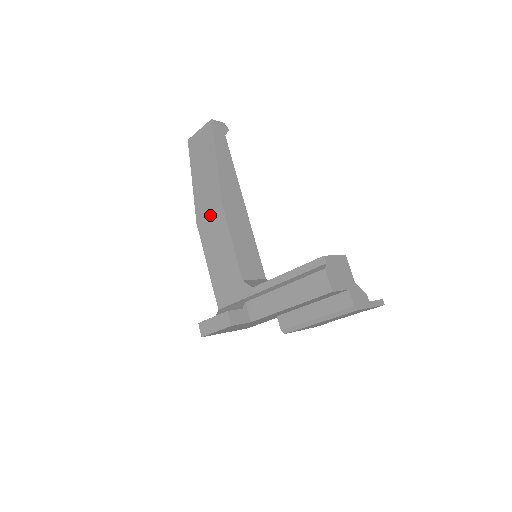
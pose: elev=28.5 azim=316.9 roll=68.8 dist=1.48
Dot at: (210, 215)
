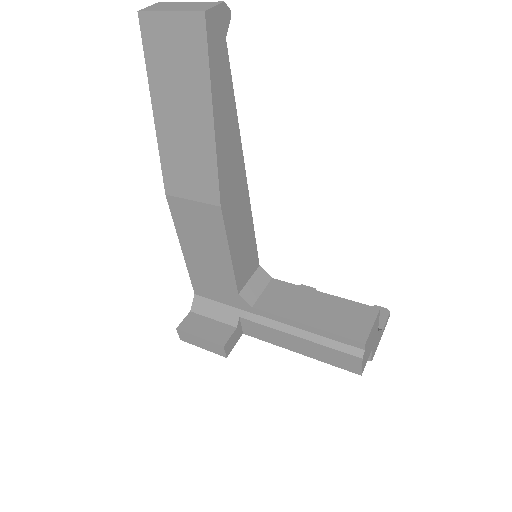
Dot at: (194, 202)
